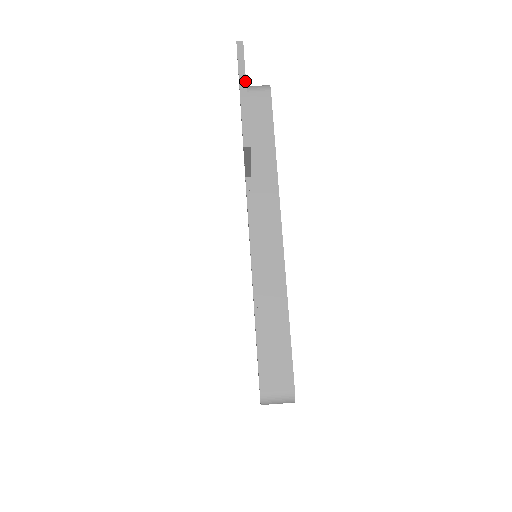
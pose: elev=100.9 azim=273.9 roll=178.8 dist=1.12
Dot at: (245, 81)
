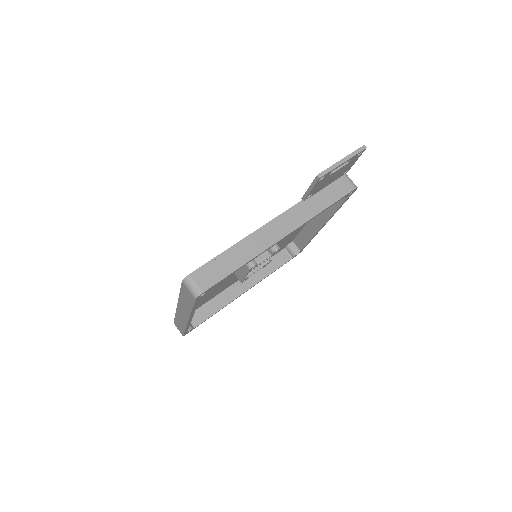
Dot at: (349, 159)
